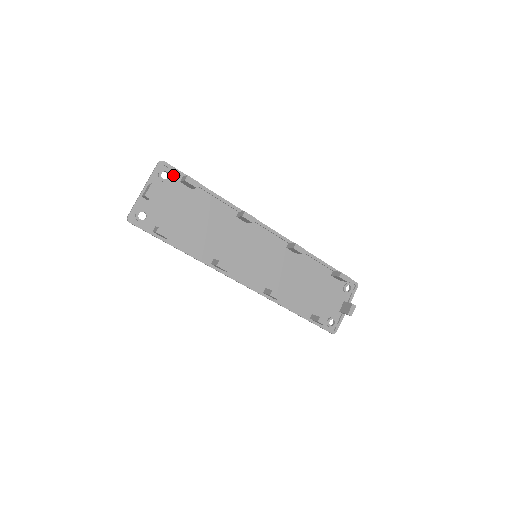
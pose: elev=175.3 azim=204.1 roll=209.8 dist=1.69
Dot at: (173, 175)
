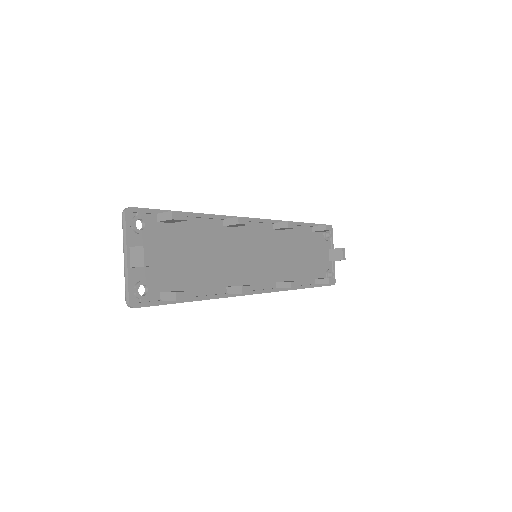
Dot at: (146, 218)
